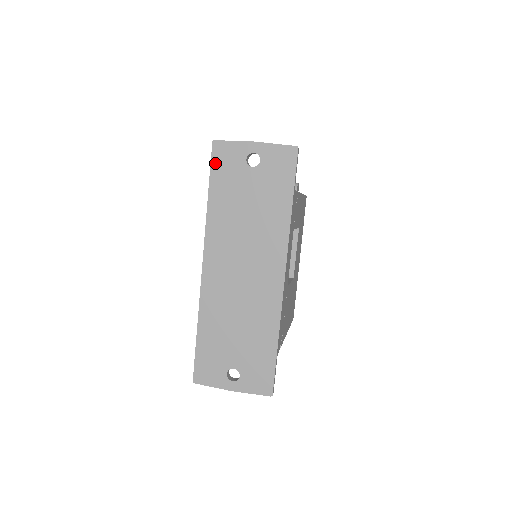
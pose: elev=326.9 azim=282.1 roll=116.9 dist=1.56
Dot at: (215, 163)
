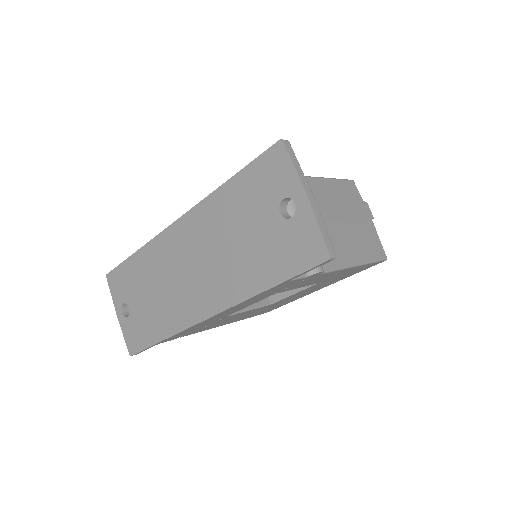
Dot at: (261, 162)
